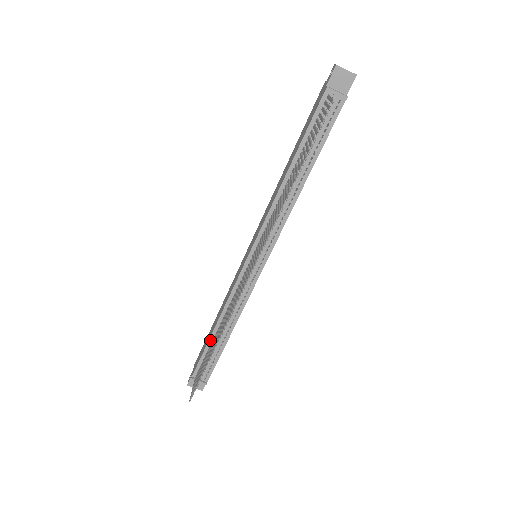
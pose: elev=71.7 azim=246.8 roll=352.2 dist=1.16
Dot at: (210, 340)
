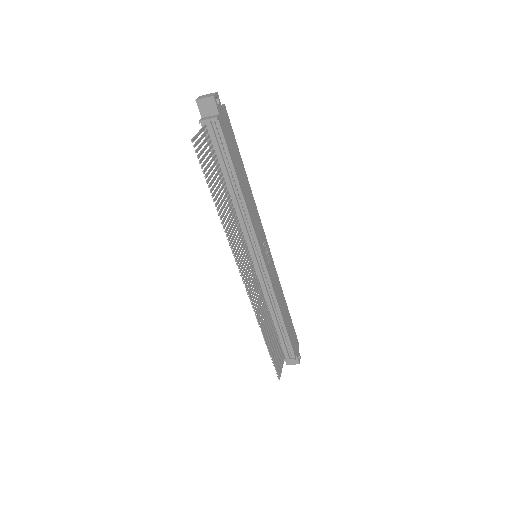
Dot at: occluded
